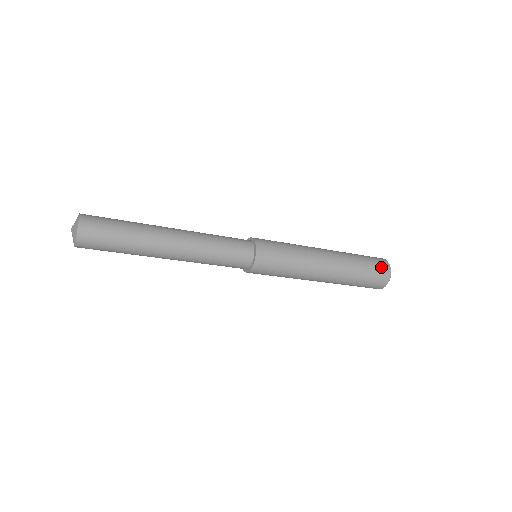
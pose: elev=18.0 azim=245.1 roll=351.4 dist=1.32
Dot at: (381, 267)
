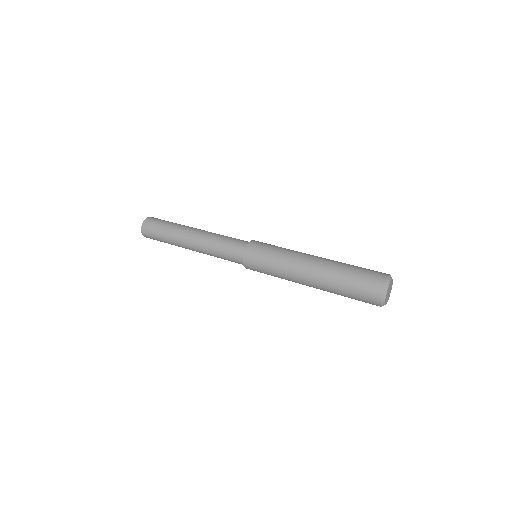
Dot at: (368, 300)
